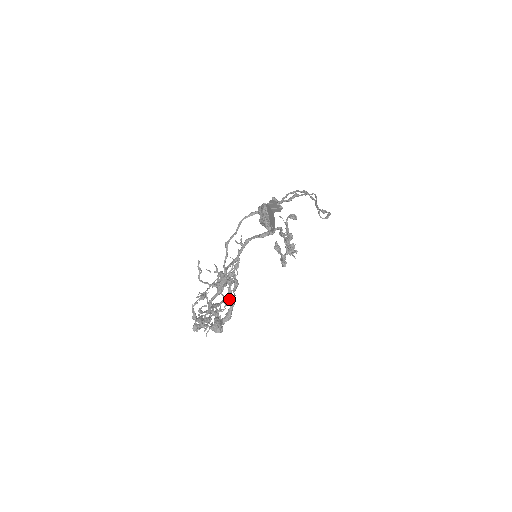
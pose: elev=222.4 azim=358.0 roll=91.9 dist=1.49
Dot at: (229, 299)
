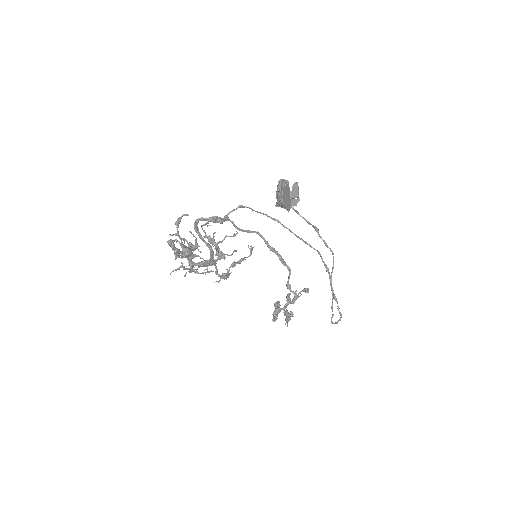
Dot at: occluded
